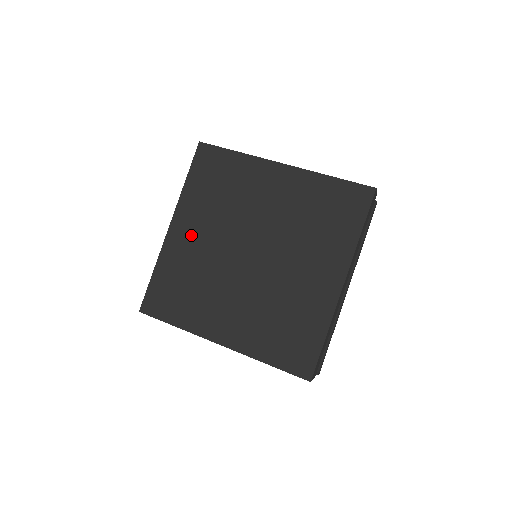
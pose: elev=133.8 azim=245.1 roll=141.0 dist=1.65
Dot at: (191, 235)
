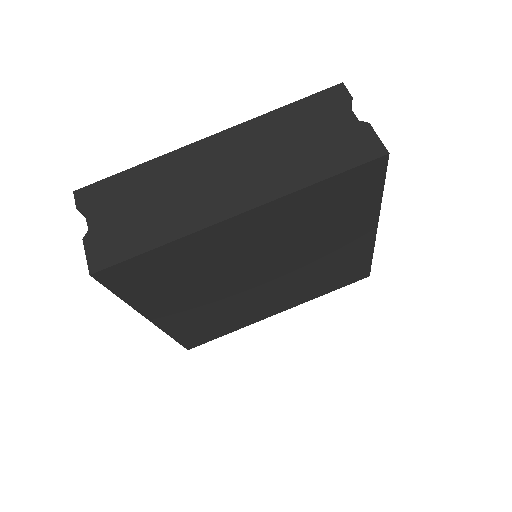
Dot at: (184, 310)
